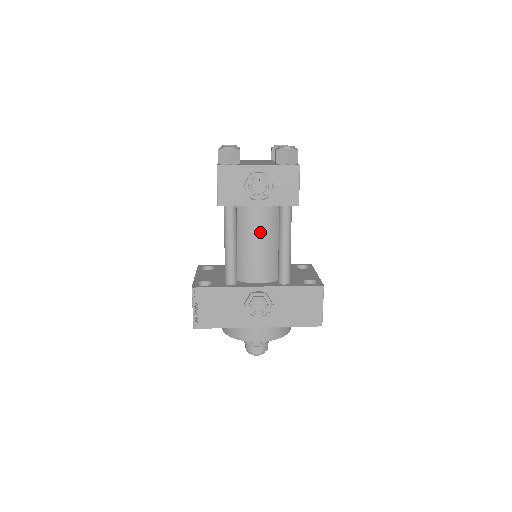
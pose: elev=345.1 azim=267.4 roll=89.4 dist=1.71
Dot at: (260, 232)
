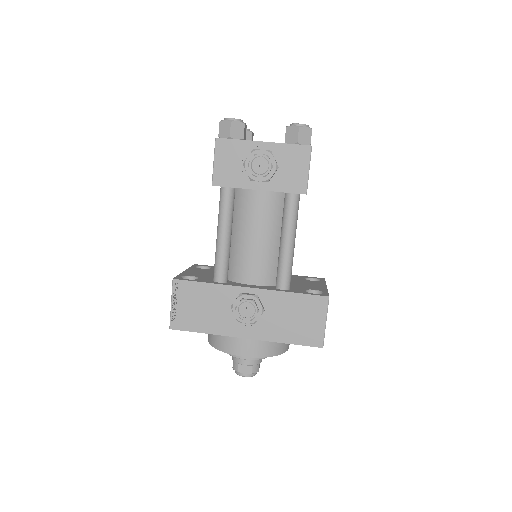
Dot at: (259, 223)
